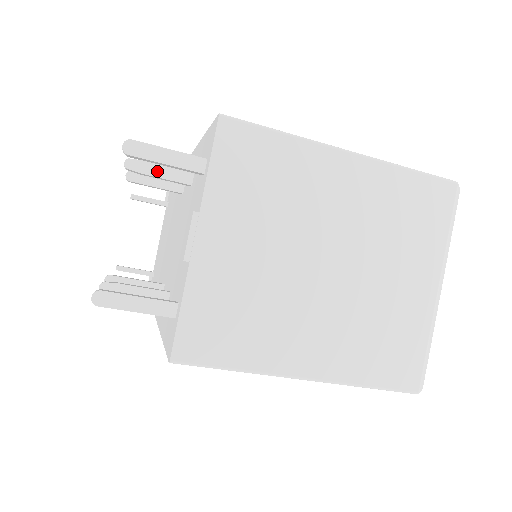
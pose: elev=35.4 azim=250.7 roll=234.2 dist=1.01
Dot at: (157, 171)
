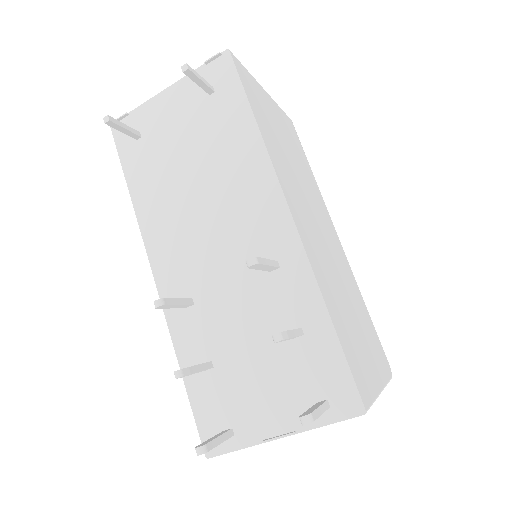
Dot at: (288, 339)
